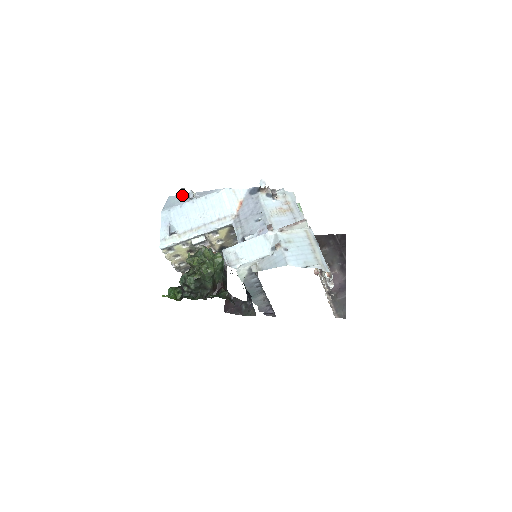
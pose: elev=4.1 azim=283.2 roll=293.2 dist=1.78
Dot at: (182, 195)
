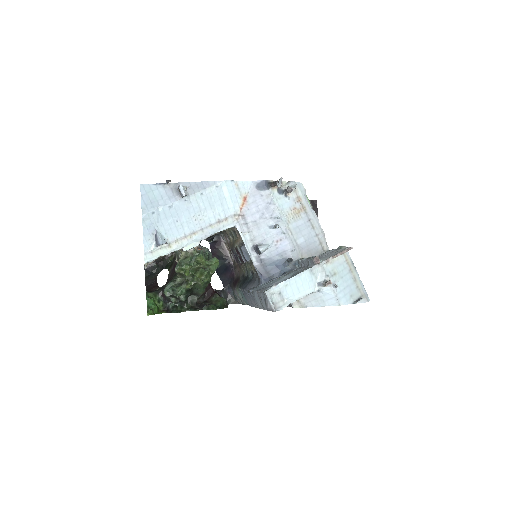
Dot at: (162, 185)
